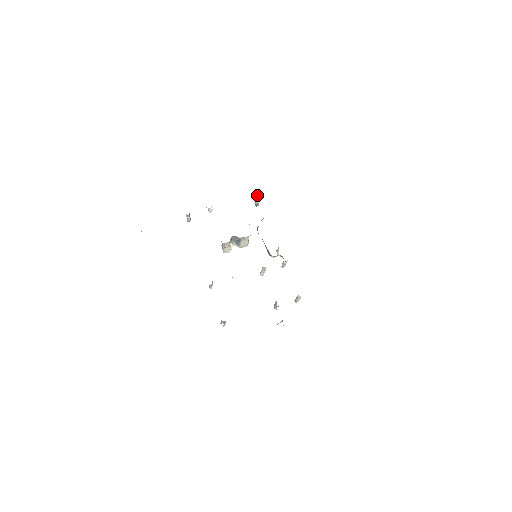
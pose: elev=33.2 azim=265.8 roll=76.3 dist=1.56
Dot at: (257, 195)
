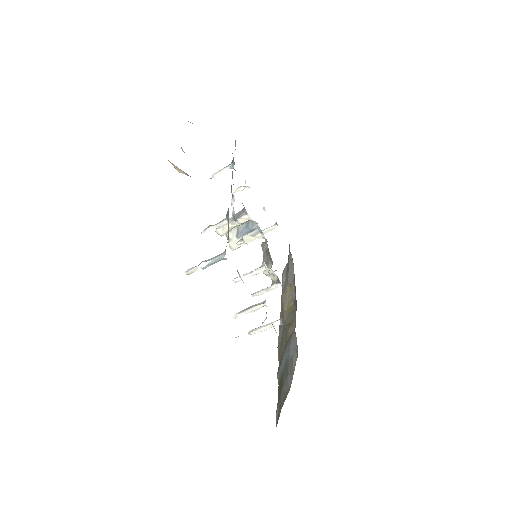
Dot at: (273, 226)
